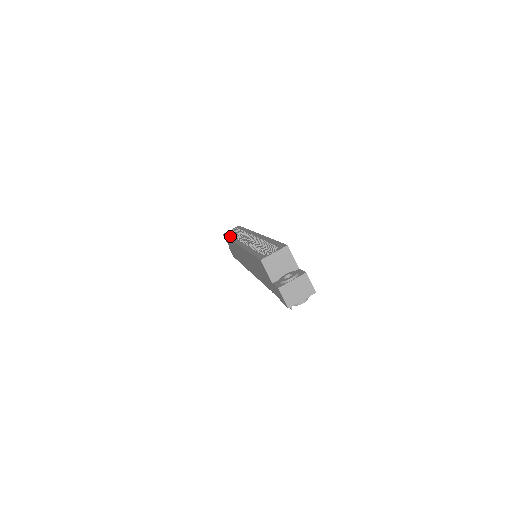
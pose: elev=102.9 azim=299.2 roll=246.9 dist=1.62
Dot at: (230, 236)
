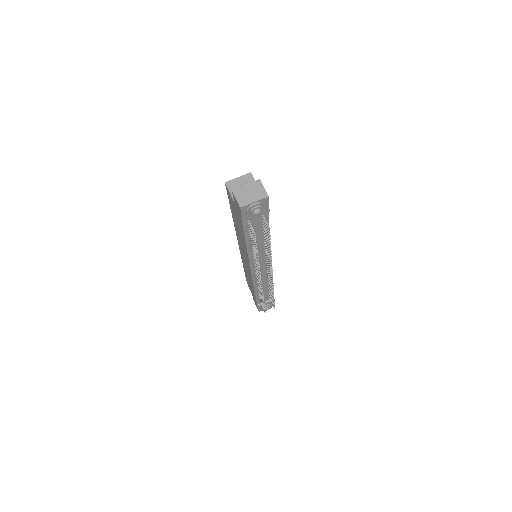
Dot at: occluded
